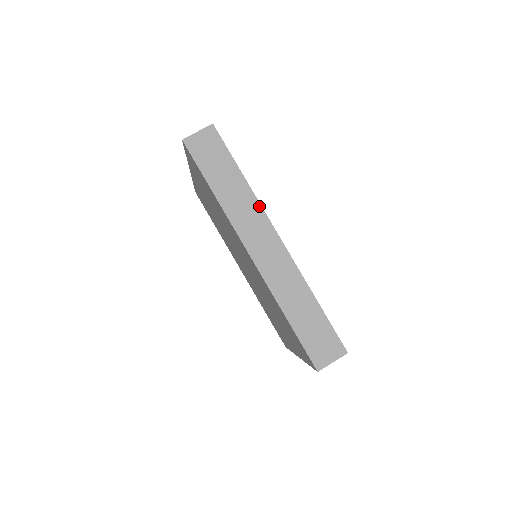
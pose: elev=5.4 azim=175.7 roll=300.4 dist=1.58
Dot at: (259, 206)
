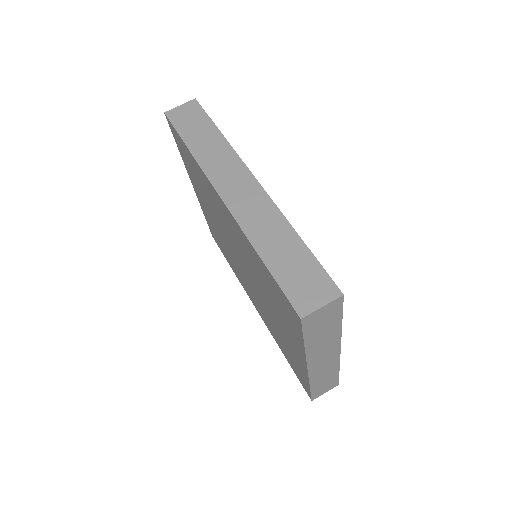
Dot at: (235, 154)
